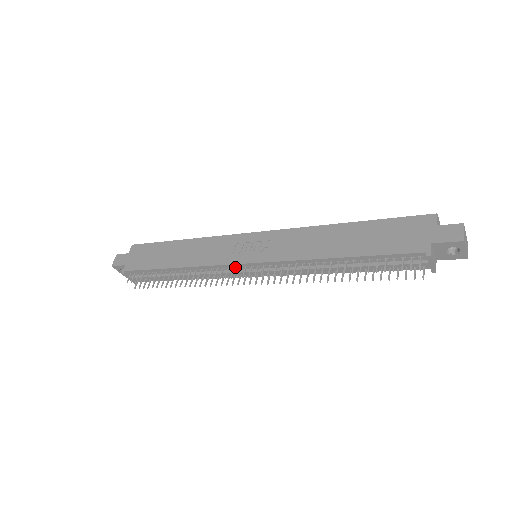
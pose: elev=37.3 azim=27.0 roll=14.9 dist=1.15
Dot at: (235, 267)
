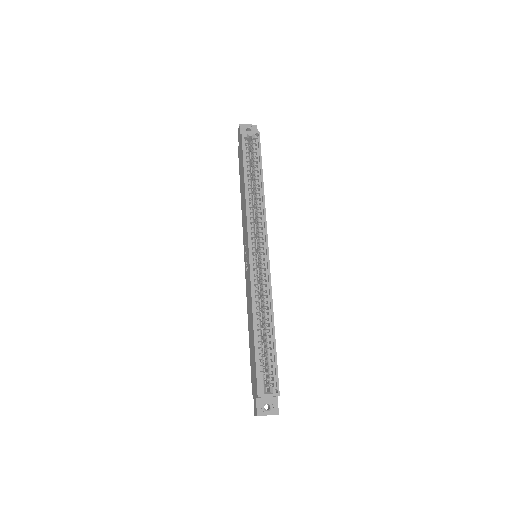
Dot at: occluded
